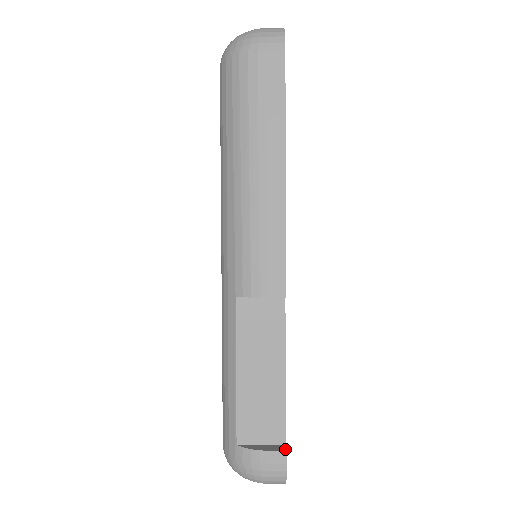
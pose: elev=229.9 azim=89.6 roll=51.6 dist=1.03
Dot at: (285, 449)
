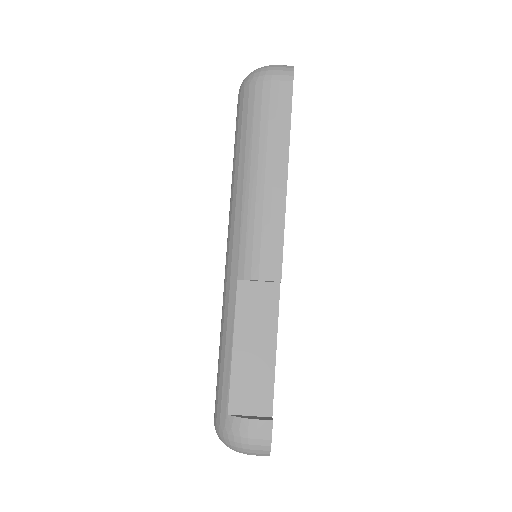
Dot at: (271, 419)
